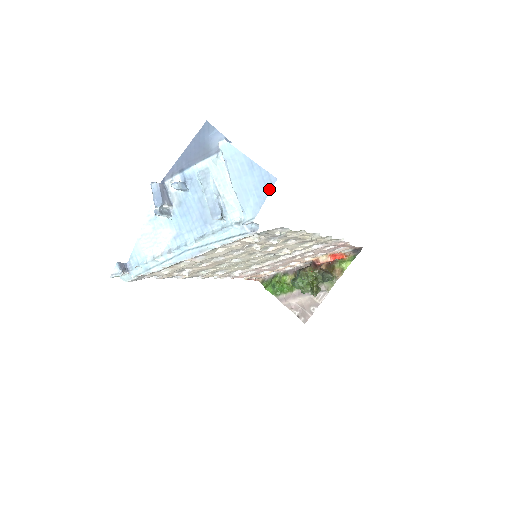
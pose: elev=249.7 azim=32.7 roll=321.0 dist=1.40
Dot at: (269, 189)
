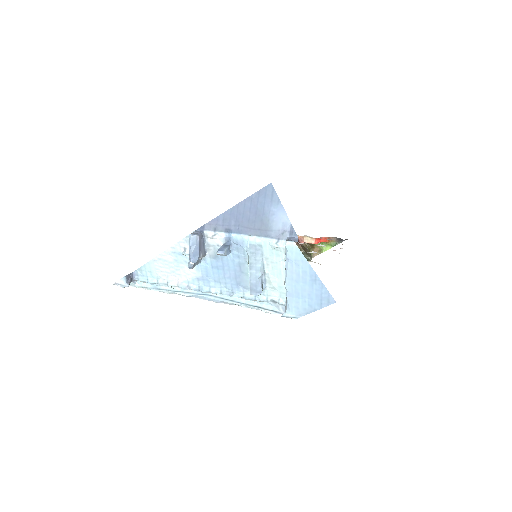
Dot at: (324, 305)
